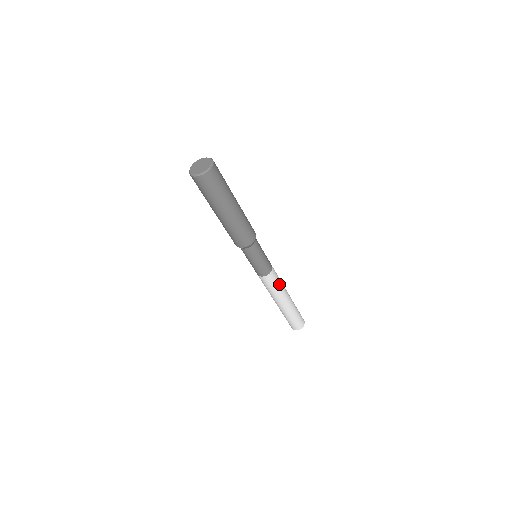
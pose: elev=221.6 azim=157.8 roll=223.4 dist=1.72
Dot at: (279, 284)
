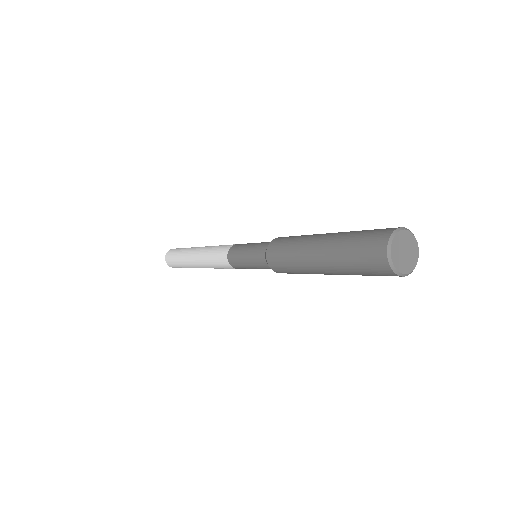
Dot at: occluded
